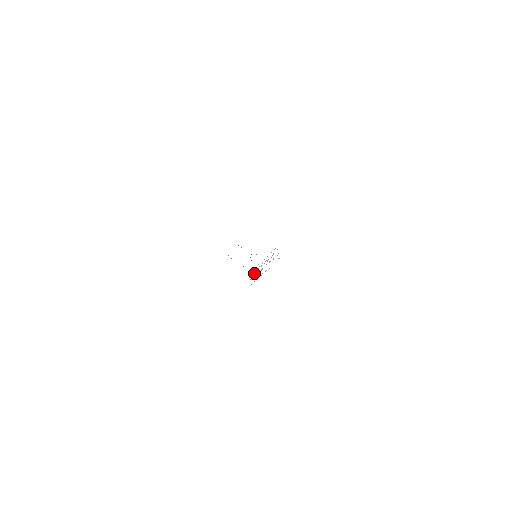
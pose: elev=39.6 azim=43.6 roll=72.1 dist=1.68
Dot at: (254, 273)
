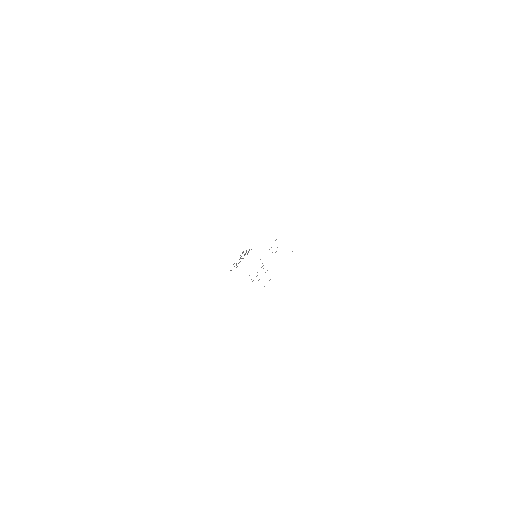
Dot at: occluded
